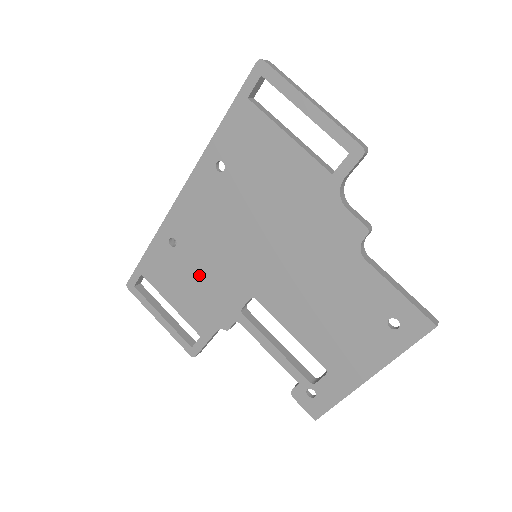
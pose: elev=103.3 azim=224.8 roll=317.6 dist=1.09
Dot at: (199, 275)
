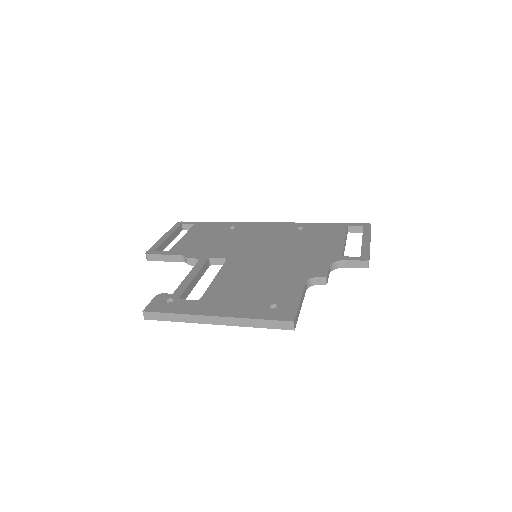
Dot at: (220, 239)
